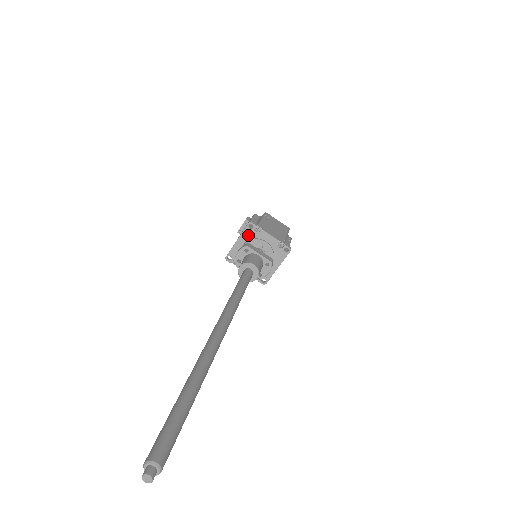
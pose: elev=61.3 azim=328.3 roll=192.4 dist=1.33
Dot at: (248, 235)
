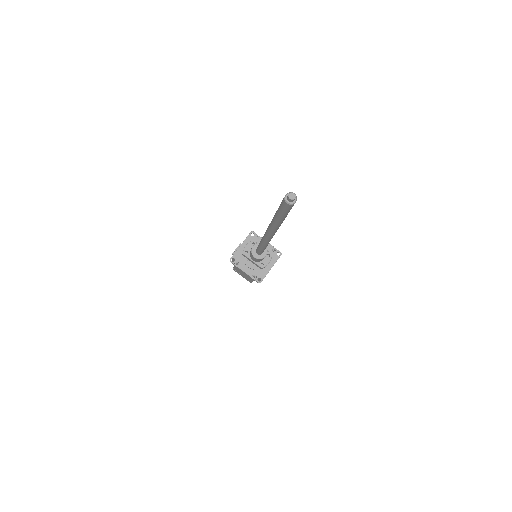
Dot at: occluded
